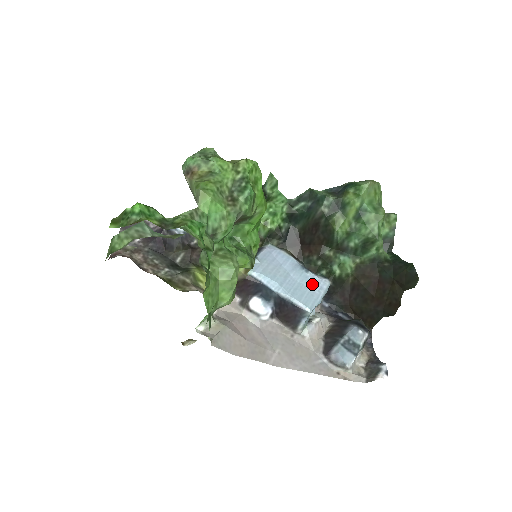
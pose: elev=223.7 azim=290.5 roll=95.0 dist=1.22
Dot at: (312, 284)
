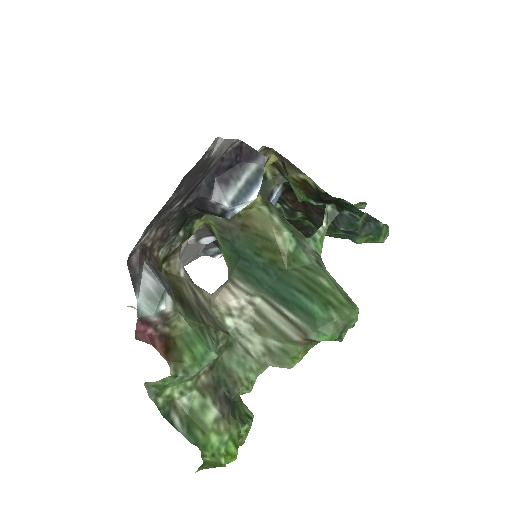
Dot at: occluded
